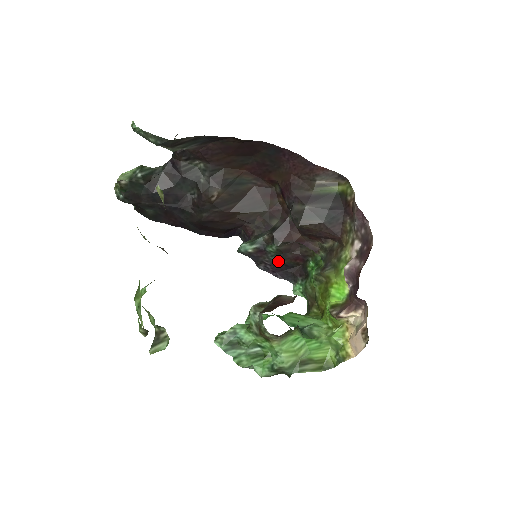
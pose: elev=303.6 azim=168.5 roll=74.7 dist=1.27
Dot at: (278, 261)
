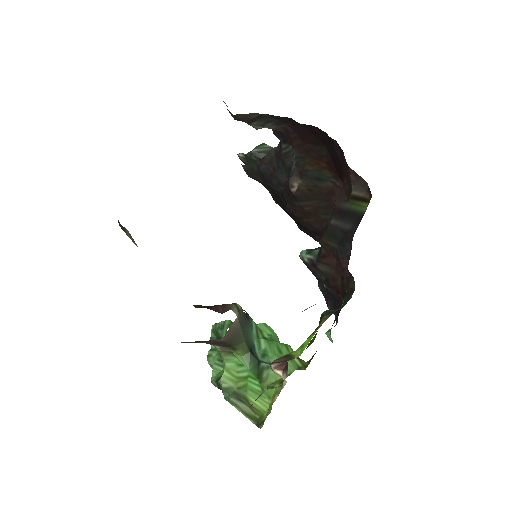
Dot at: (325, 285)
